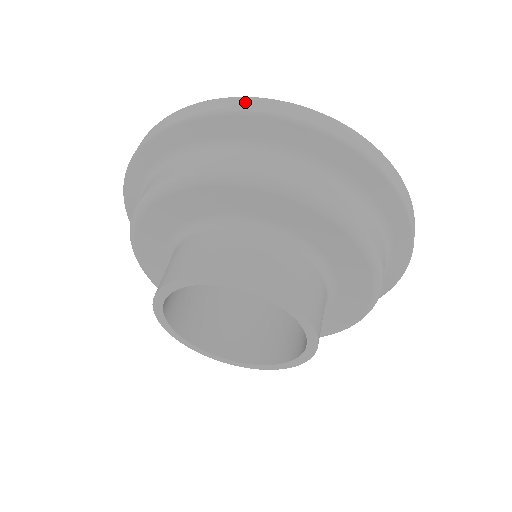
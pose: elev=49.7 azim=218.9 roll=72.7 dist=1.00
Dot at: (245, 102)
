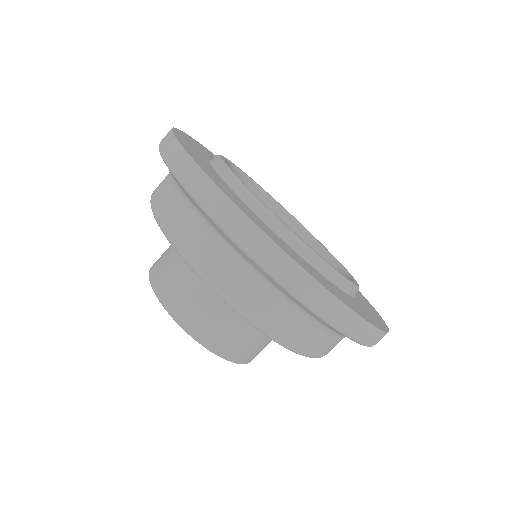
Dot at: (333, 308)
